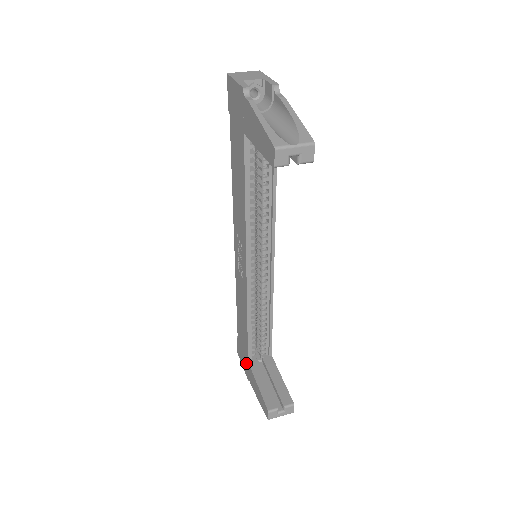
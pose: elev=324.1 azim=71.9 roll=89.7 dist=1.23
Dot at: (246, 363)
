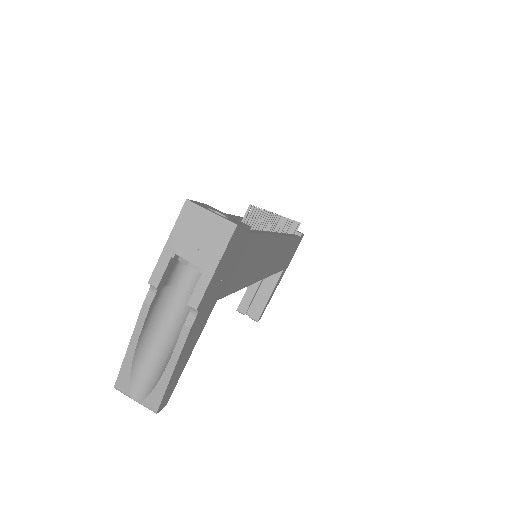
Dot at: occluded
